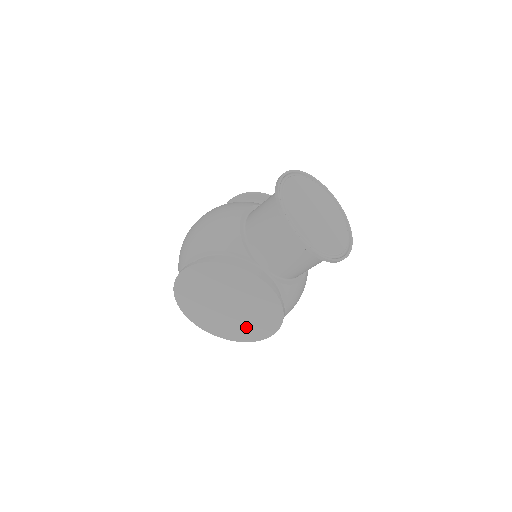
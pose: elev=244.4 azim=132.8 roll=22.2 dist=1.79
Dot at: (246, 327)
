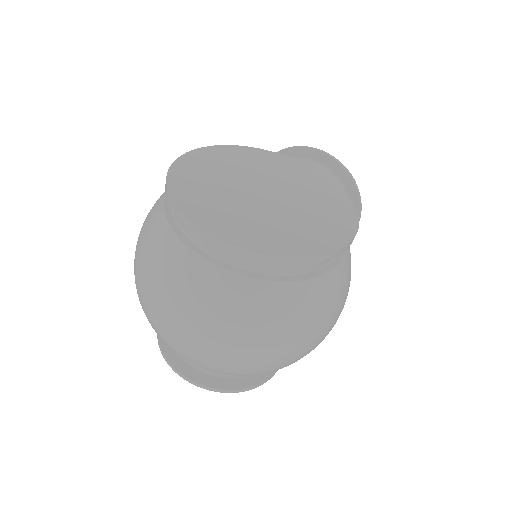
Dot at: (310, 225)
